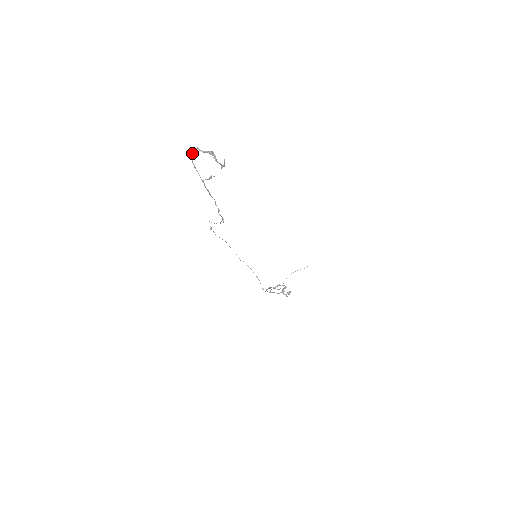
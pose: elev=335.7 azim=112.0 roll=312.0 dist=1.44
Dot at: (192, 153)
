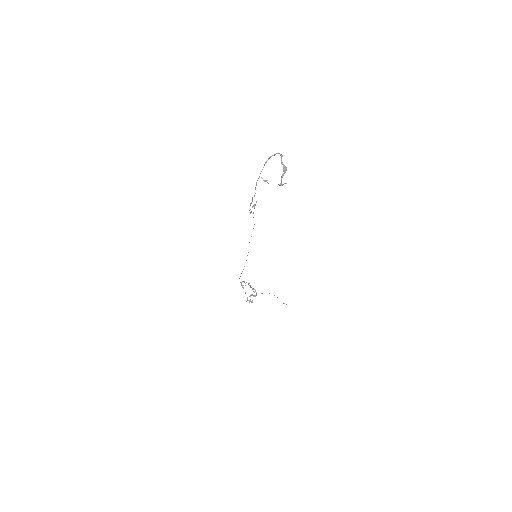
Dot at: (275, 154)
